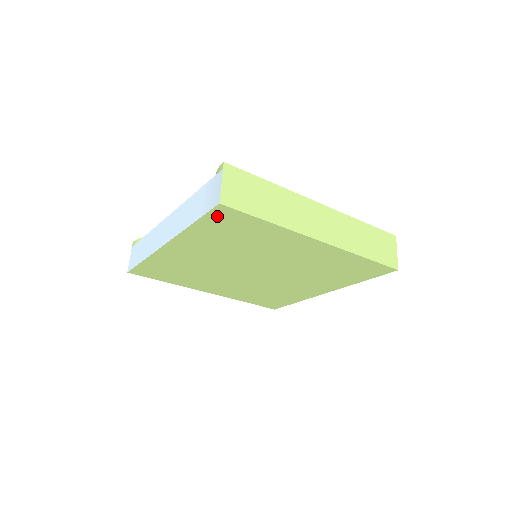
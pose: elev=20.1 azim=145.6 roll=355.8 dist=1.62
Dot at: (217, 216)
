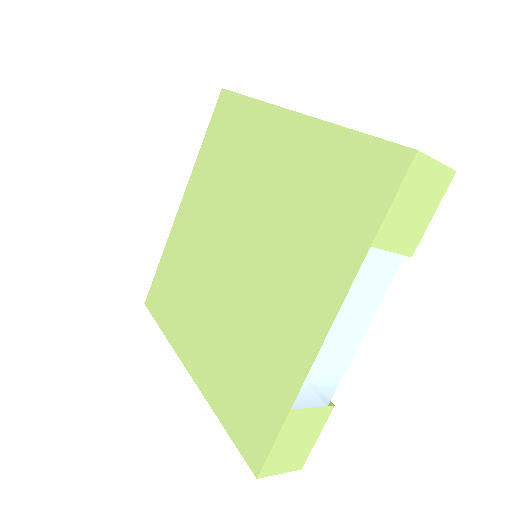
Dot at: (219, 114)
